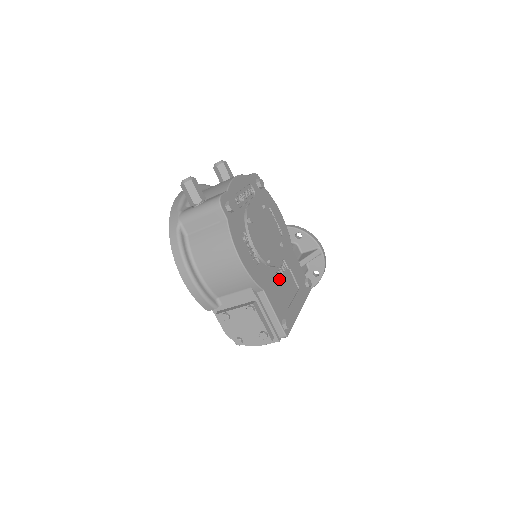
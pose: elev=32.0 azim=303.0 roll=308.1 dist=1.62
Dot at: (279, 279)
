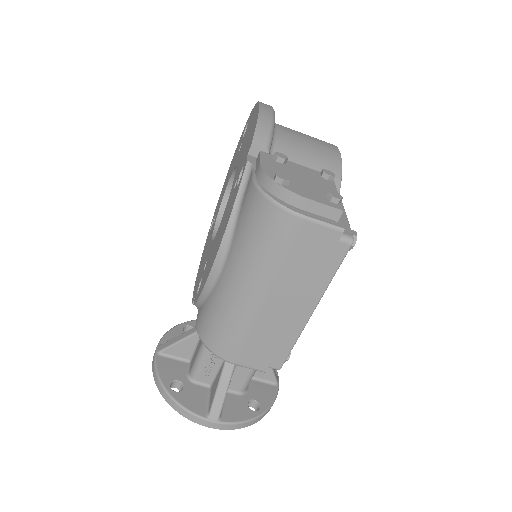
Dot at: occluded
